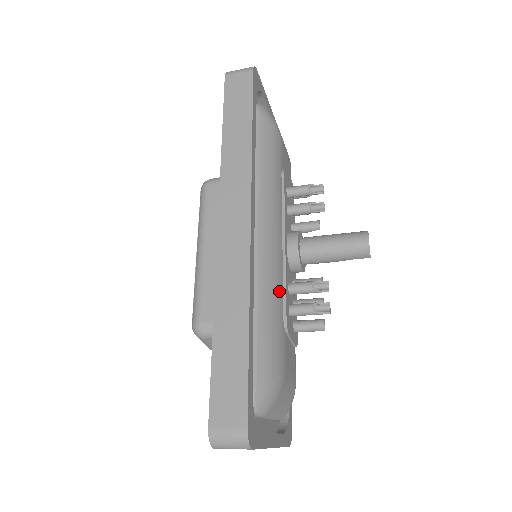
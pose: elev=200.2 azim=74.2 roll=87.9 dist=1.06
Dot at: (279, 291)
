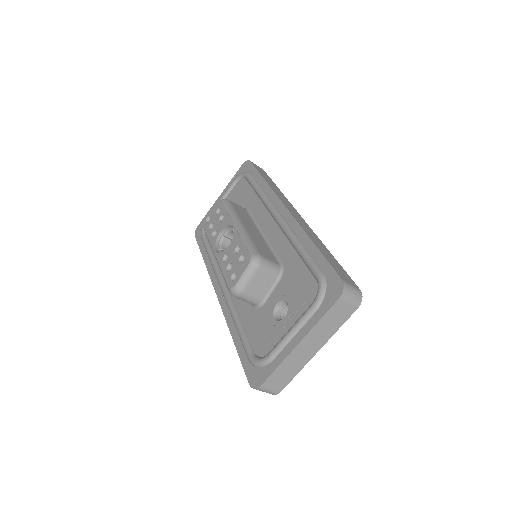
Dot at: occluded
